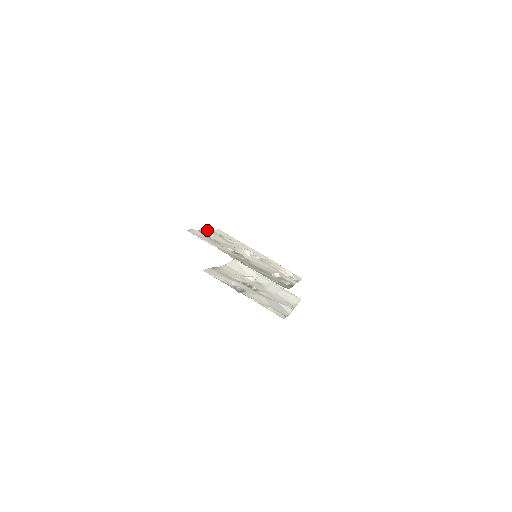
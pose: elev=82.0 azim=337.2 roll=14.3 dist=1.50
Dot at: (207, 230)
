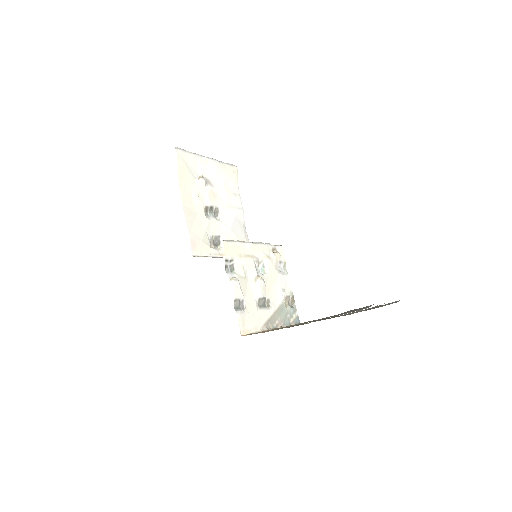
Dot at: (236, 290)
